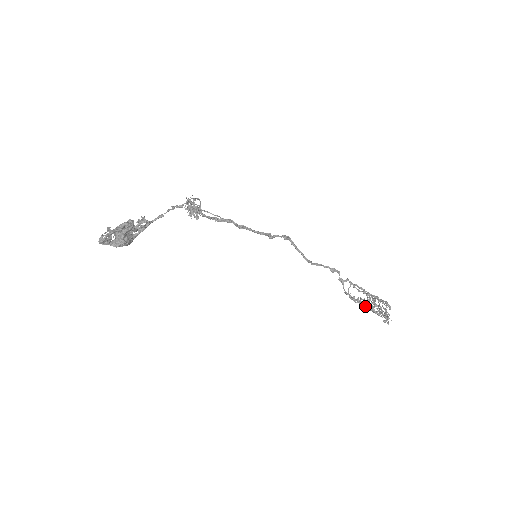
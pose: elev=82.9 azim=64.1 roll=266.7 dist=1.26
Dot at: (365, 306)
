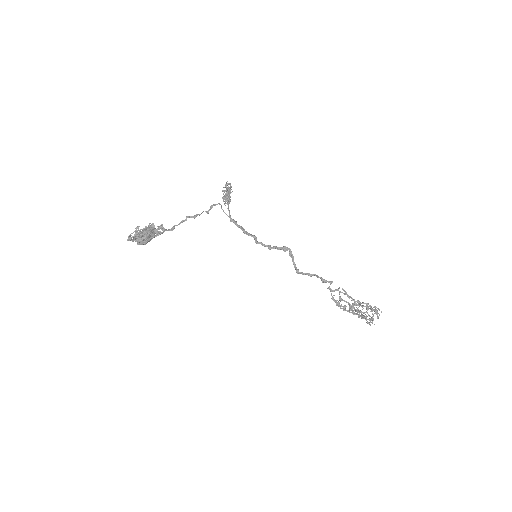
Dot at: (349, 310)
